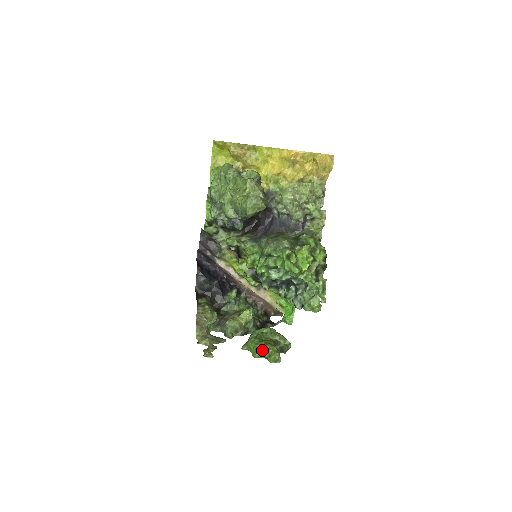
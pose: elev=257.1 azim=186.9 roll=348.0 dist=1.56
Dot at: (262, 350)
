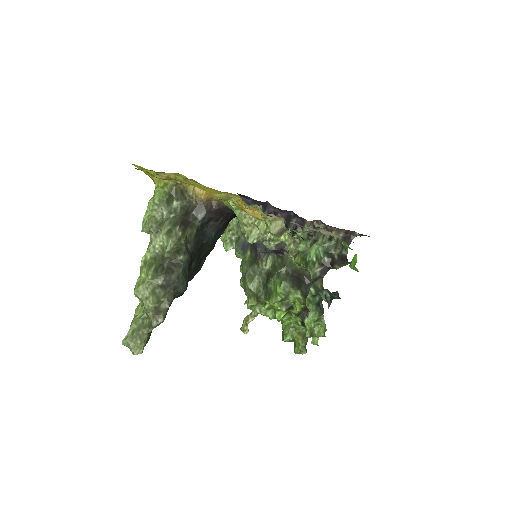
Dot at: (286, 340)
